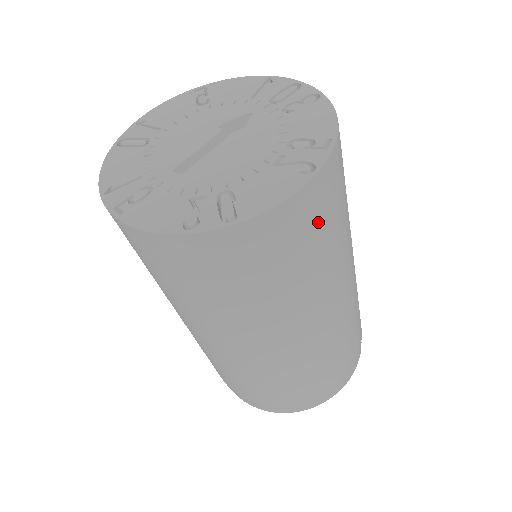
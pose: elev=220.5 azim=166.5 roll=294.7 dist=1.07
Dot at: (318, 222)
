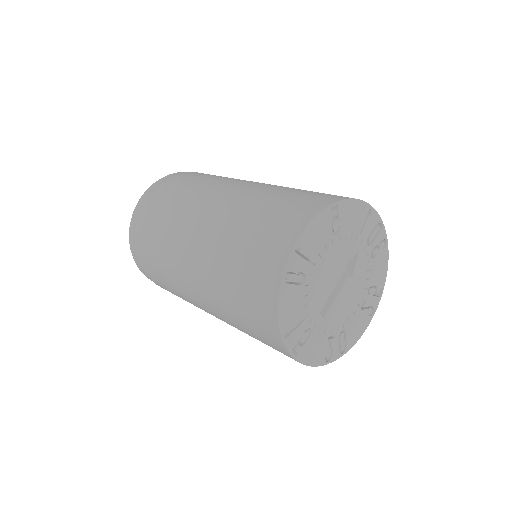
Dot at: occluded
